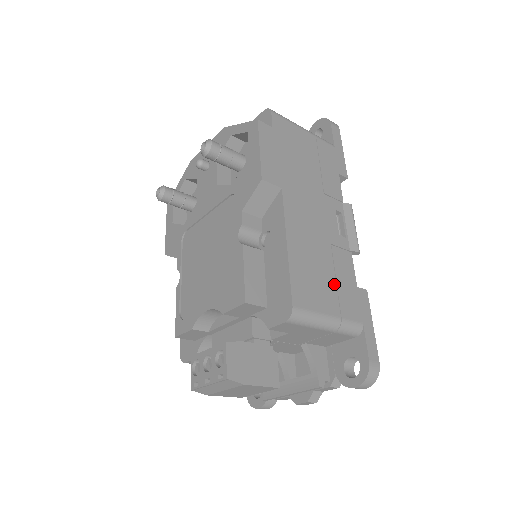
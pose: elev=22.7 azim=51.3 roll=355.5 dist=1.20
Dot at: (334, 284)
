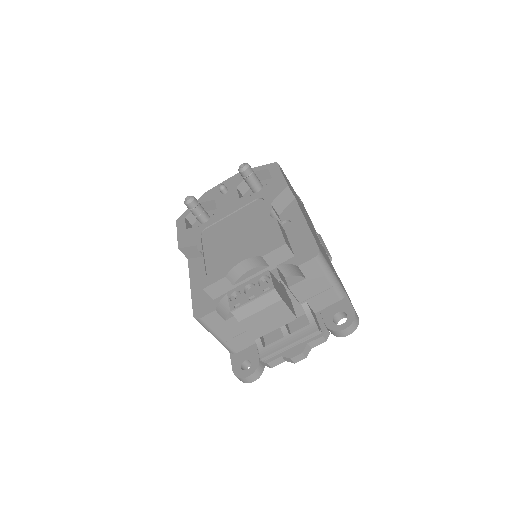
Dot at: (328, 260)
